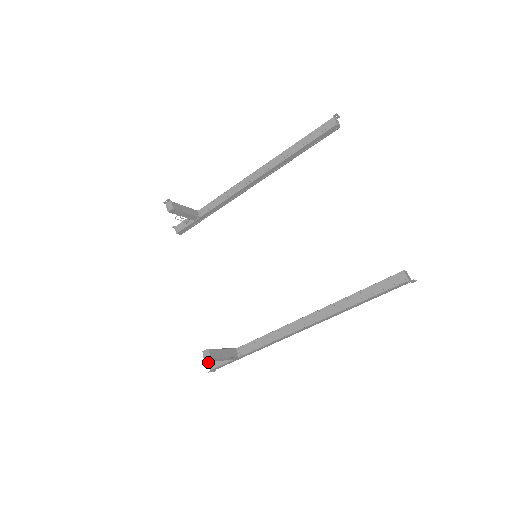
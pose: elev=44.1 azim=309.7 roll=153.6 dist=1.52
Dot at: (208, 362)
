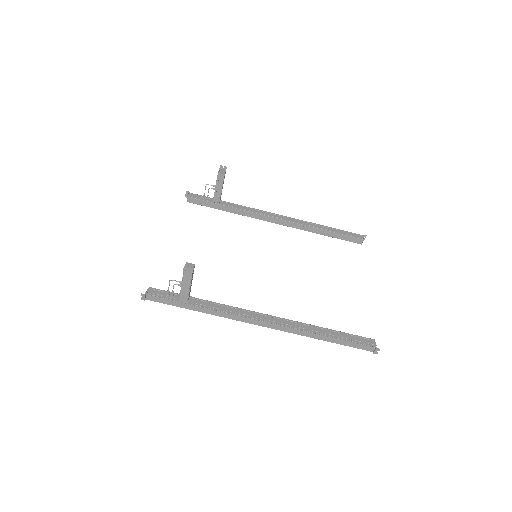
Dot at: (149, 287)
